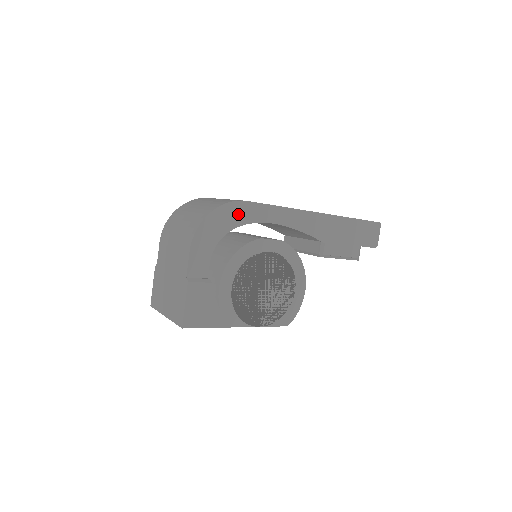
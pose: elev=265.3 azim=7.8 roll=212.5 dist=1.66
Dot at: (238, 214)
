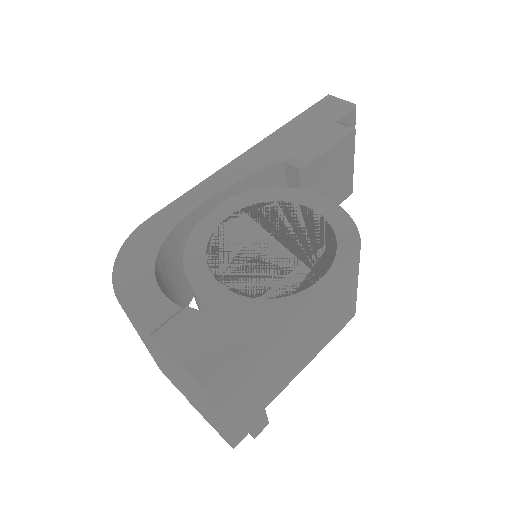
Dot at: (150, 235)
